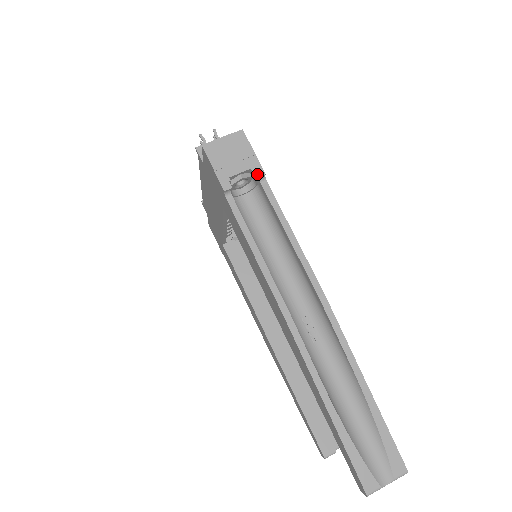
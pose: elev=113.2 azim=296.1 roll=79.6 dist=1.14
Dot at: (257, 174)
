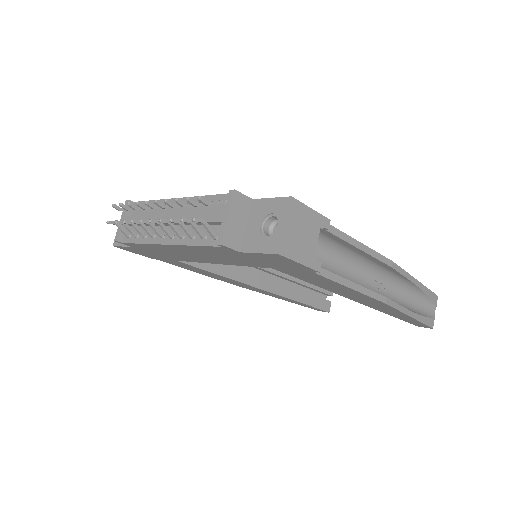
Dot at: (327, 228)
